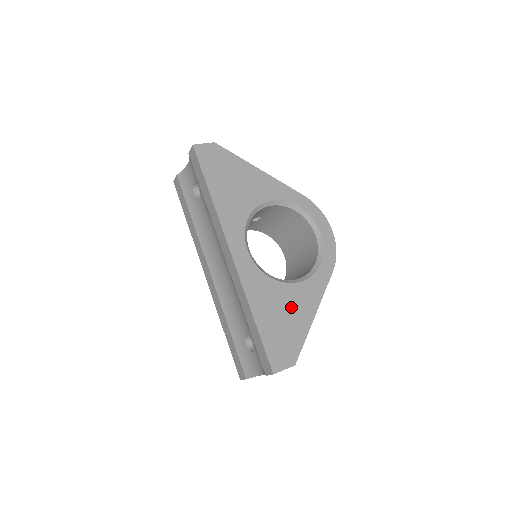
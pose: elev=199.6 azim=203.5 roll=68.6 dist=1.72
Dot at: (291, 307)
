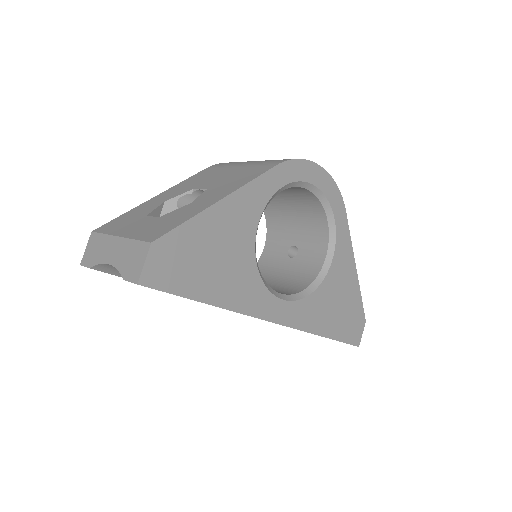
Dot at: (340, 290)
